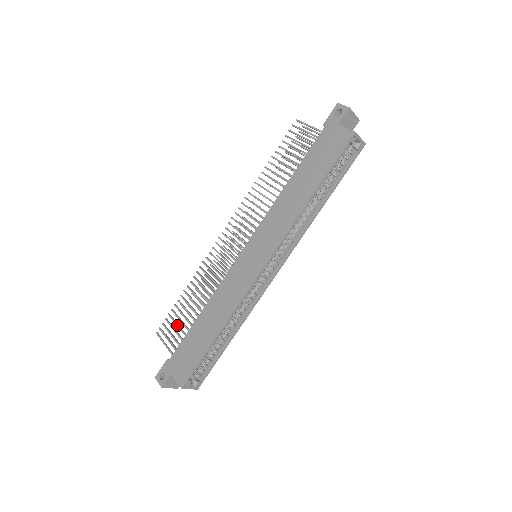
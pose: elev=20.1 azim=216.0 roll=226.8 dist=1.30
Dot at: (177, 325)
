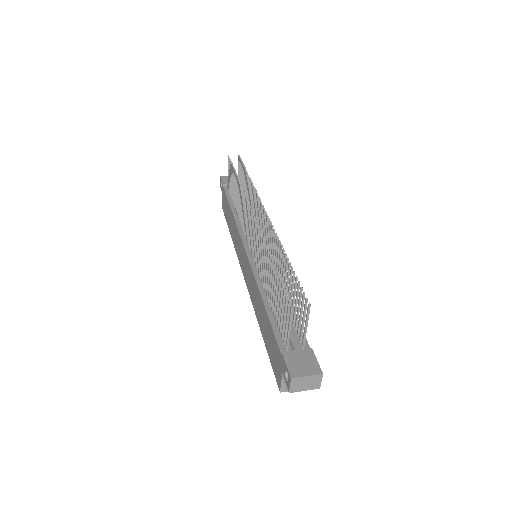
Dot at: (231, 181)
